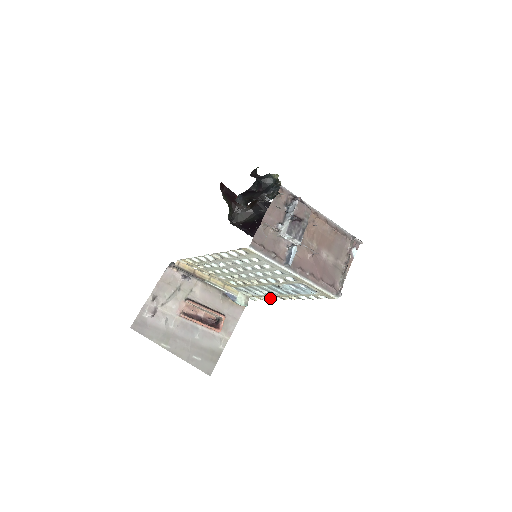
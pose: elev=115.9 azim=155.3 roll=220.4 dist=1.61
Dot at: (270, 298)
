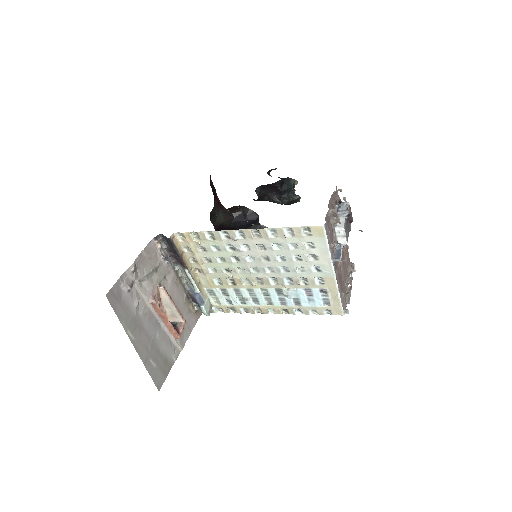
Dot at: (242, 310)
